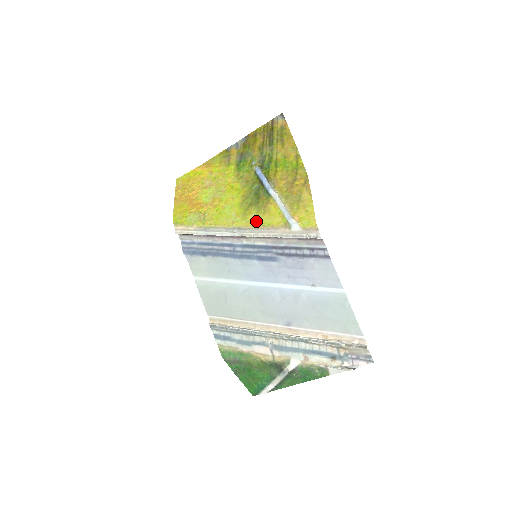
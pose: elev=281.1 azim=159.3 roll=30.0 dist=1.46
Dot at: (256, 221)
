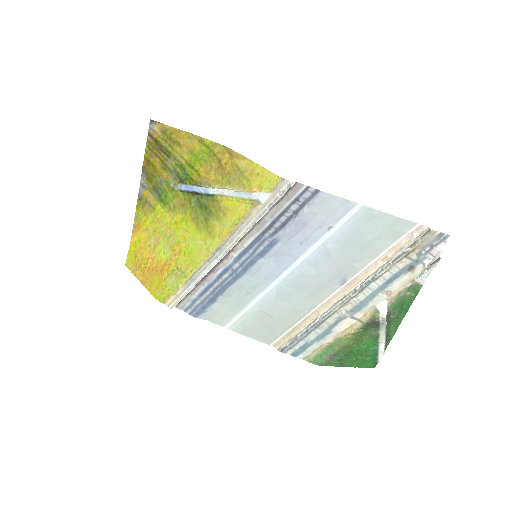
Dot at: (225, 228)
